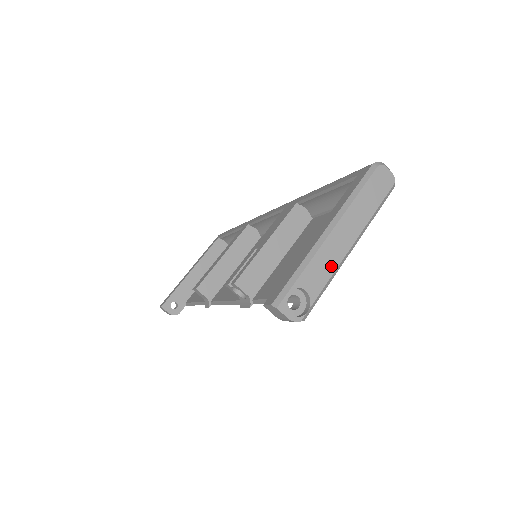
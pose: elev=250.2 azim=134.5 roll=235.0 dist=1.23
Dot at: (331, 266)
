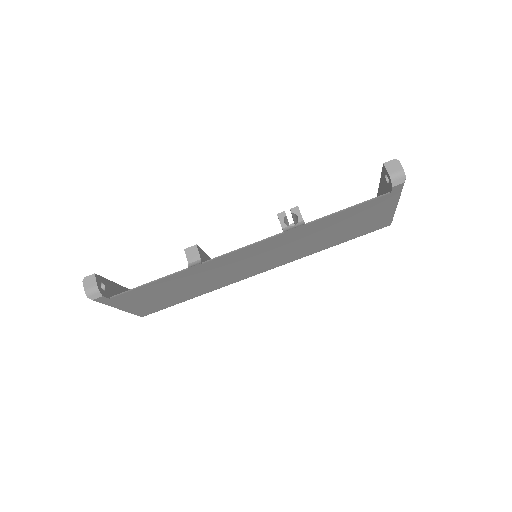
Dot at: occluded
